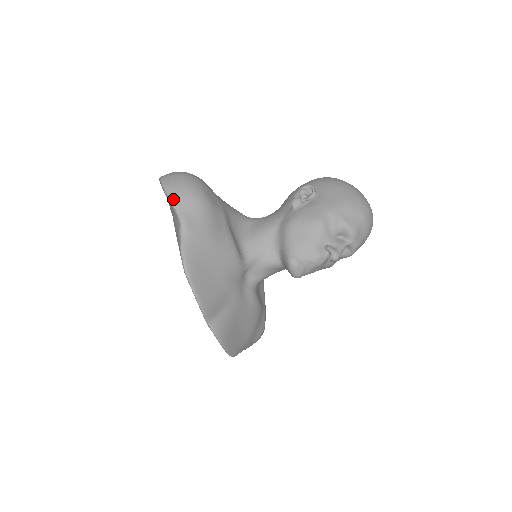
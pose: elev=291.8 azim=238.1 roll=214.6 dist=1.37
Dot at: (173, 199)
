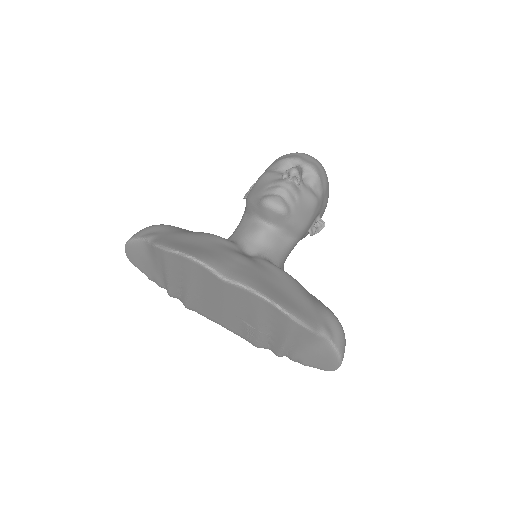
Dot at: (133, 237)
